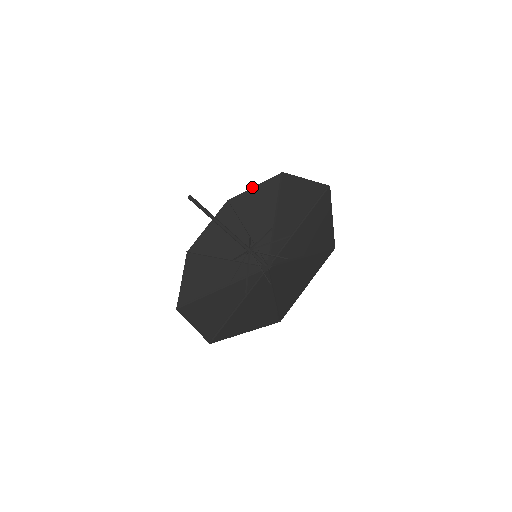
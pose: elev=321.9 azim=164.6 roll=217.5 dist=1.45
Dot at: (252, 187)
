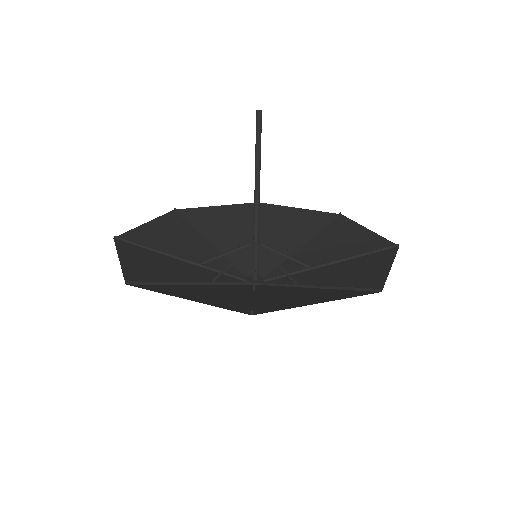
Dot at: occluded
